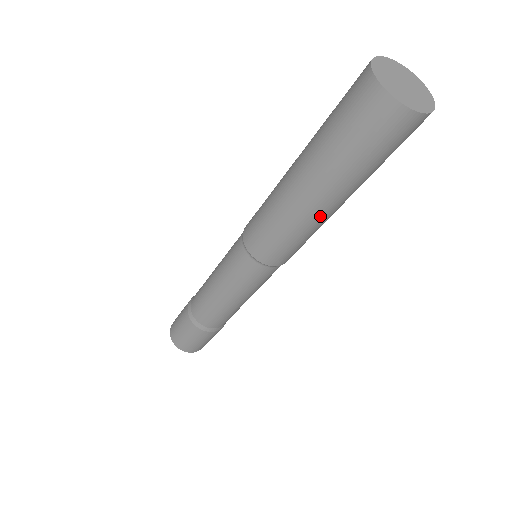
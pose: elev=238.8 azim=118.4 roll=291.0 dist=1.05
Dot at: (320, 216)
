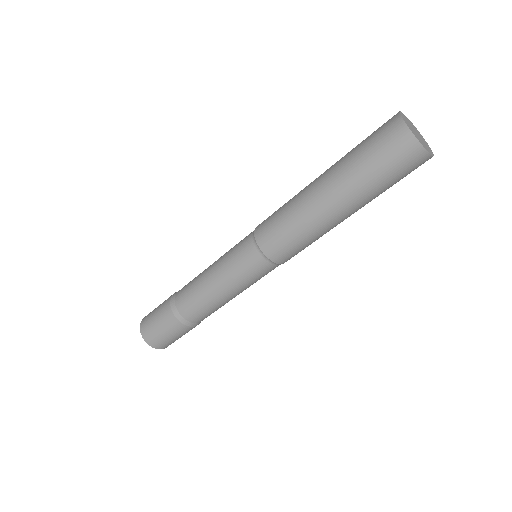
Dot at: (321, 213)
